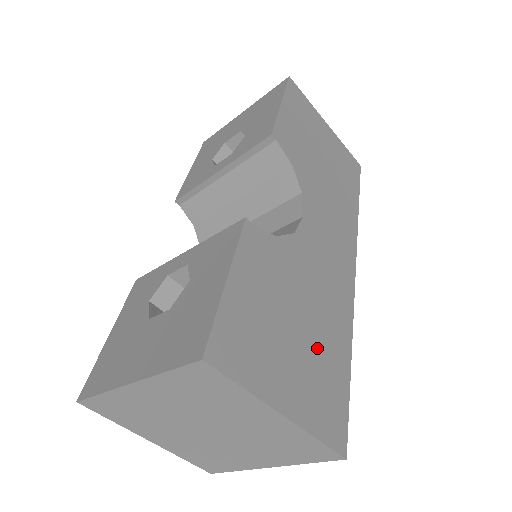
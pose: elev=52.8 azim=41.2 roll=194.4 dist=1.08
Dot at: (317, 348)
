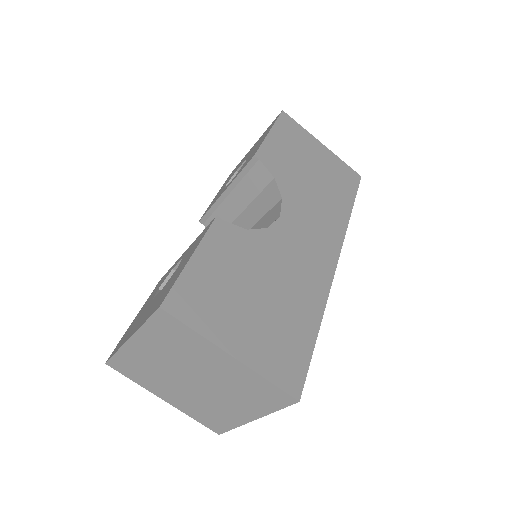
Dot at: (279, 314)
